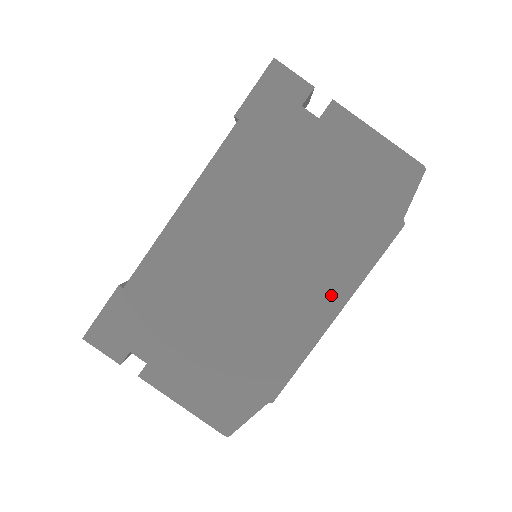
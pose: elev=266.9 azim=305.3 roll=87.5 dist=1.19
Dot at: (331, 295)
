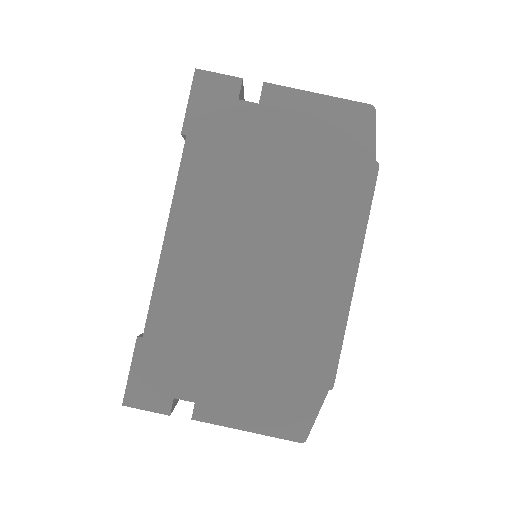
Dot at: (342, 259)
